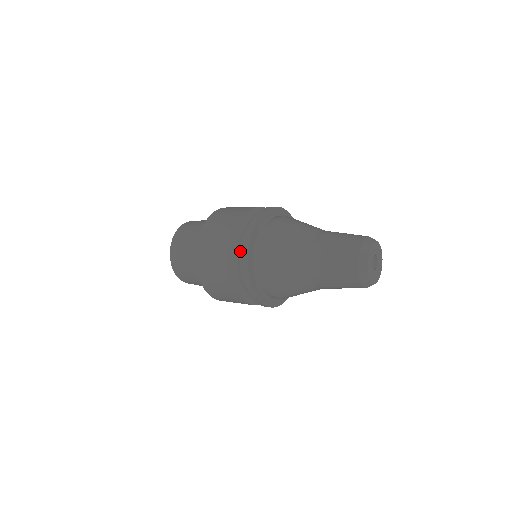
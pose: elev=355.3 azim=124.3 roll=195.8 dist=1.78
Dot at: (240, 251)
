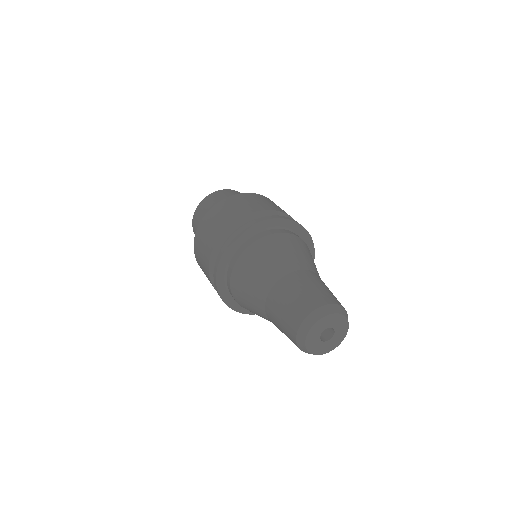
Dot at: occluded
